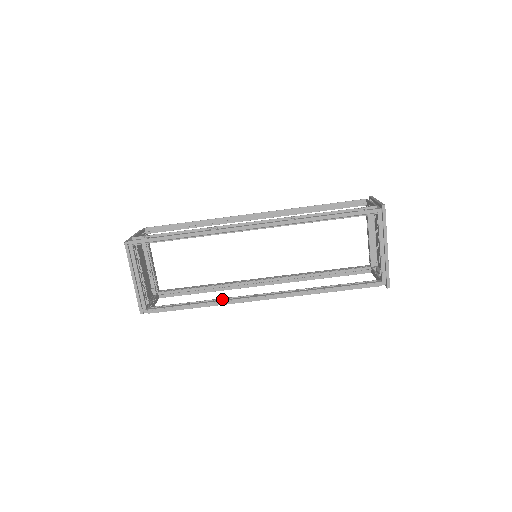
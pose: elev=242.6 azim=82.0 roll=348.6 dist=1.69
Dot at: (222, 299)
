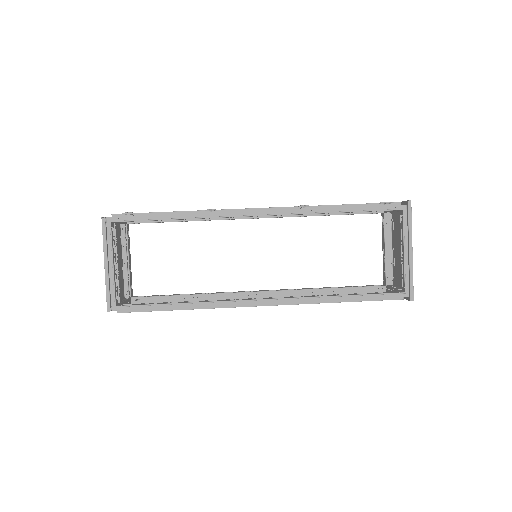
Dot at: occluded
